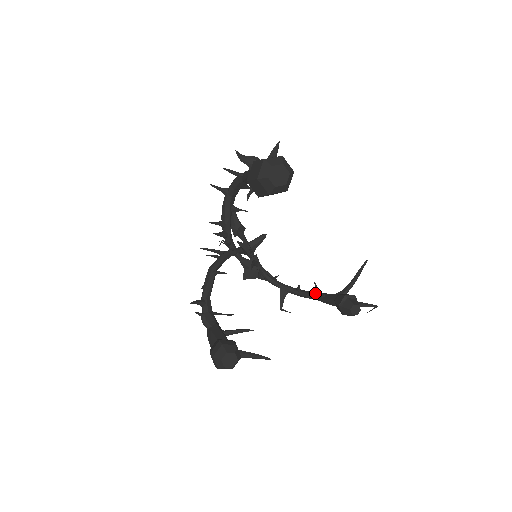
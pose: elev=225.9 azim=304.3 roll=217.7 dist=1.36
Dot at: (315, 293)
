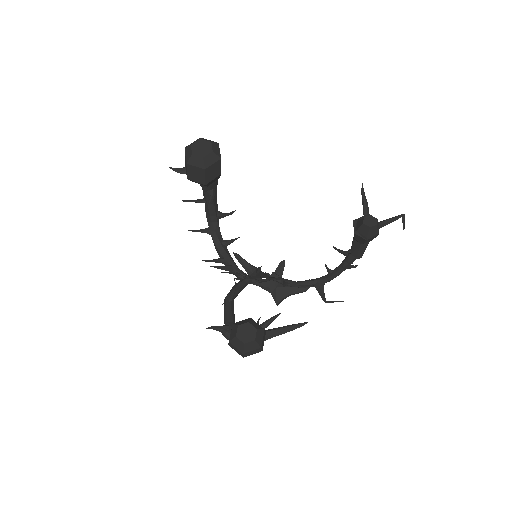
Dot at: (344, 259)
